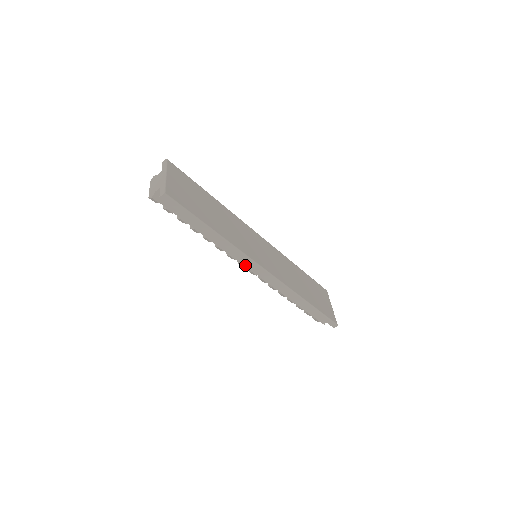
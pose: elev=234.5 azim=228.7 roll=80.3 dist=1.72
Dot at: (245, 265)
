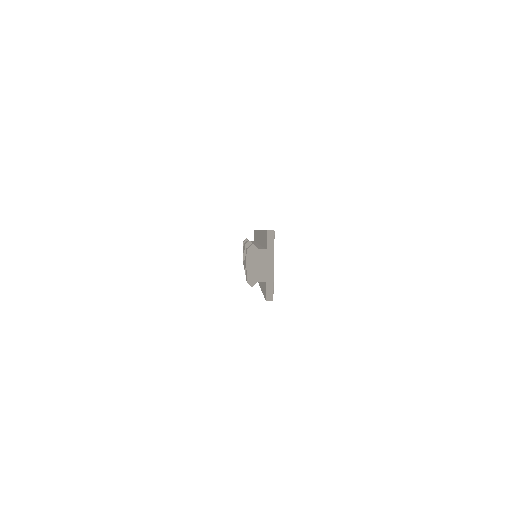
Dot at: occluded
